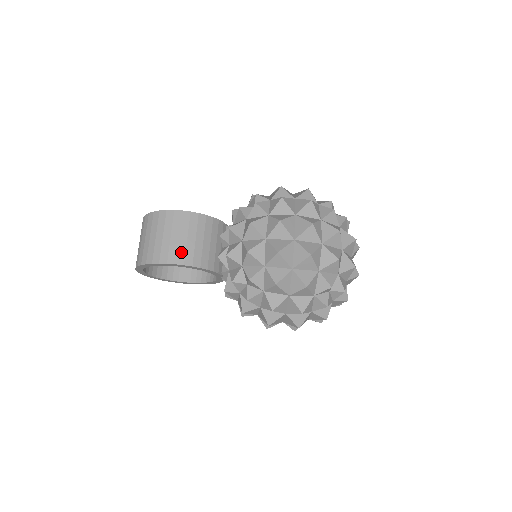
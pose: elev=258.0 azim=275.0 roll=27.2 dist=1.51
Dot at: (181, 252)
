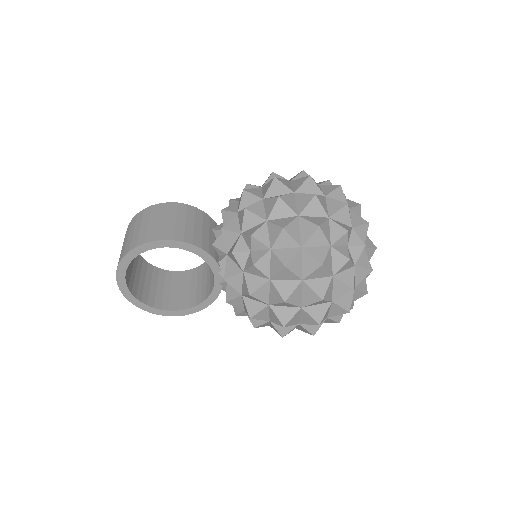
Dot at: (170, 231)
